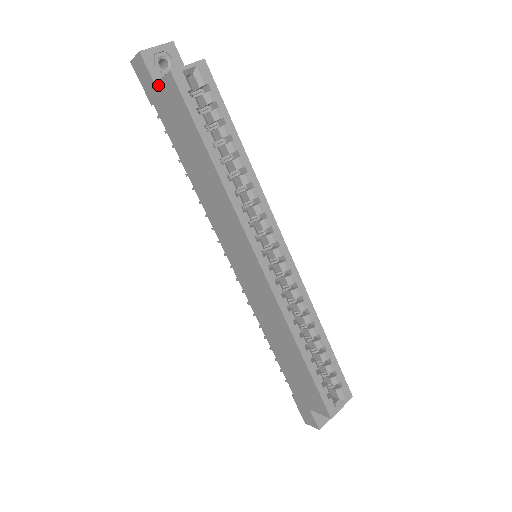
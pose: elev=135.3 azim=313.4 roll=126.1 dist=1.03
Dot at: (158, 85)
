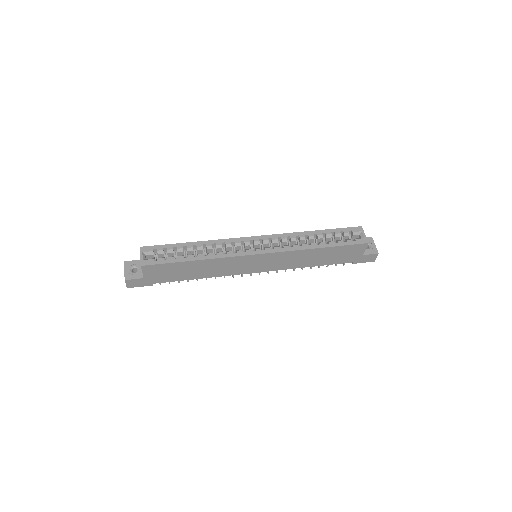
Dot at: (145, 276)
